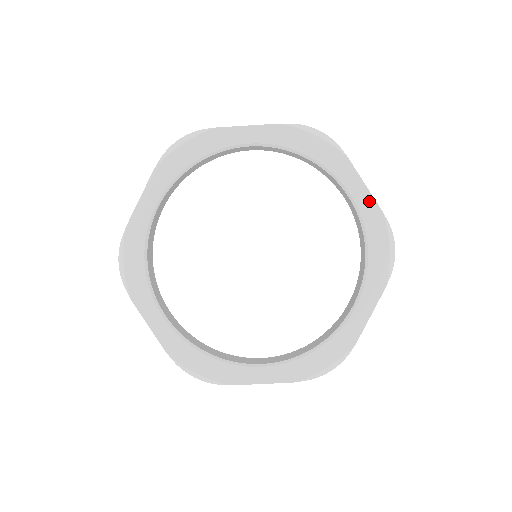
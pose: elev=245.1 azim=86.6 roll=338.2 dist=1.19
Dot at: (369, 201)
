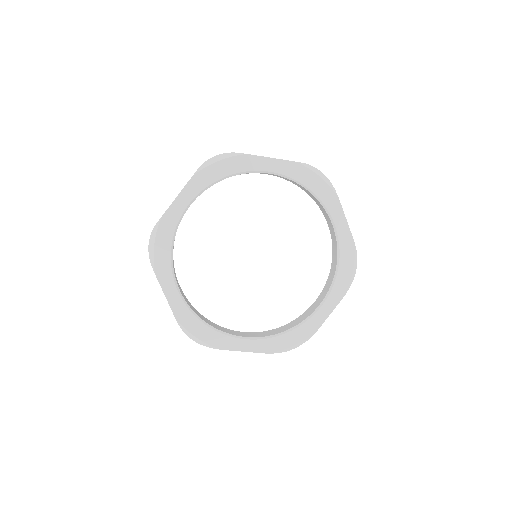
Dot at: (346, 232)
